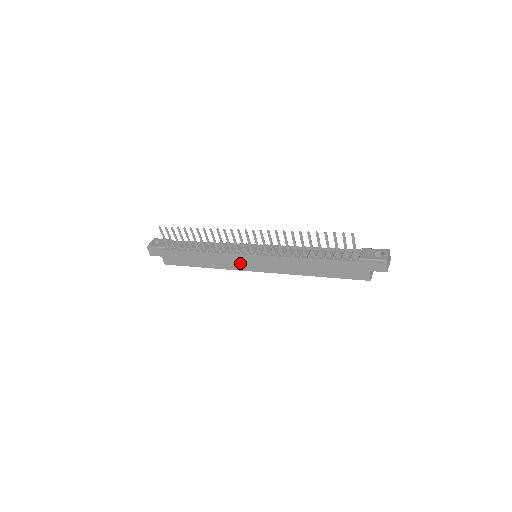
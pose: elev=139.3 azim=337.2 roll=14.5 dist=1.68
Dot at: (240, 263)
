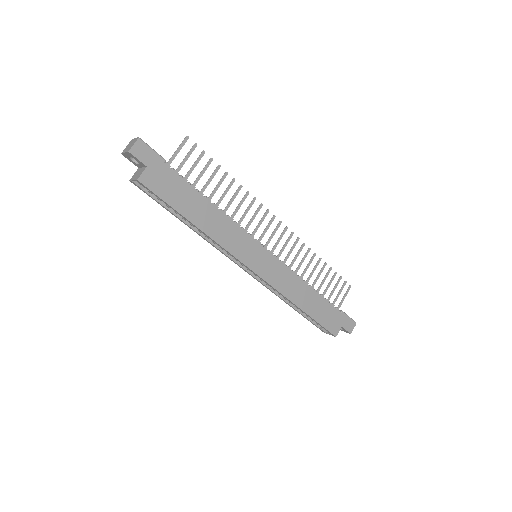
Dot at: (246, 250)
